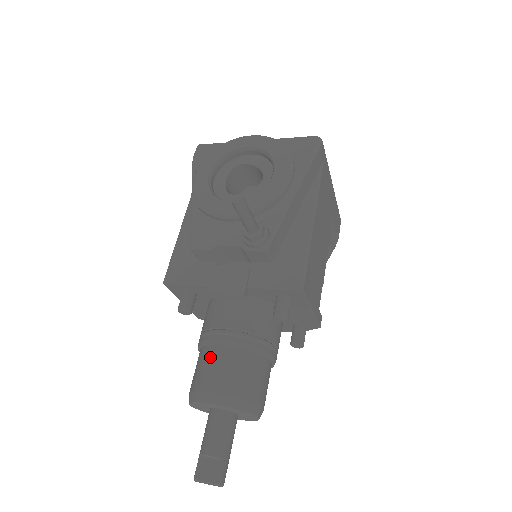
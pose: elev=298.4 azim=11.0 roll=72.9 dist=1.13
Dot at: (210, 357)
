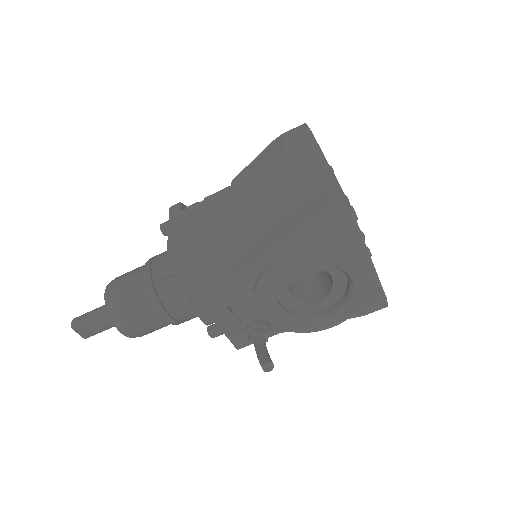
Dot at: (146, 313)
